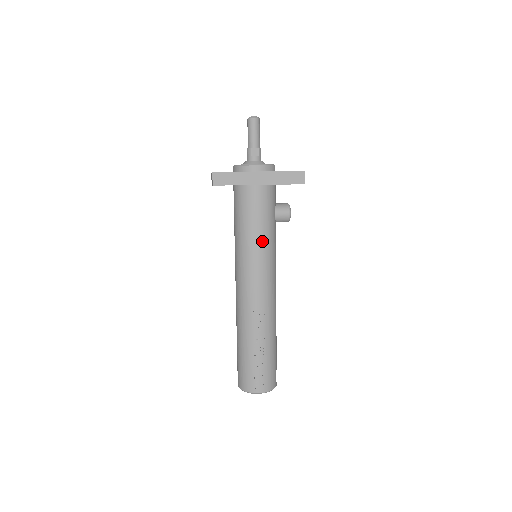
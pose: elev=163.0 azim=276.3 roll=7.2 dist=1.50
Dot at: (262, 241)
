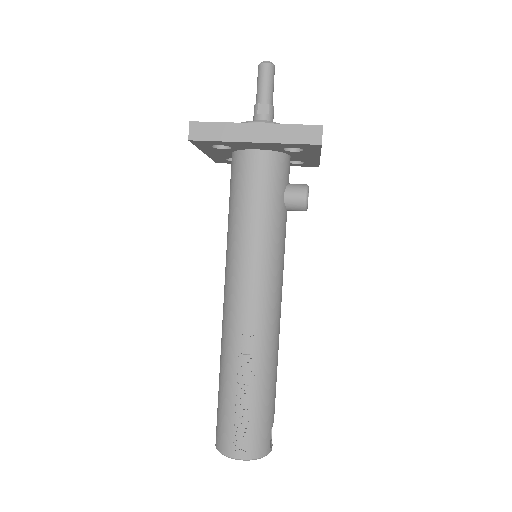
Dot at: (260, 231)
